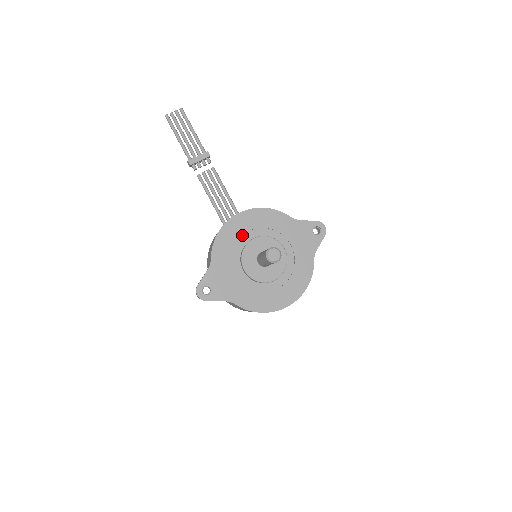
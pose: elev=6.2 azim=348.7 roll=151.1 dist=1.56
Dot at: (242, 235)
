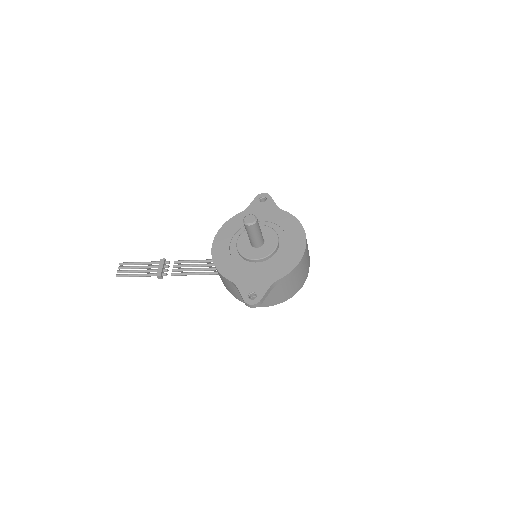
Dot at: (229, 251)
